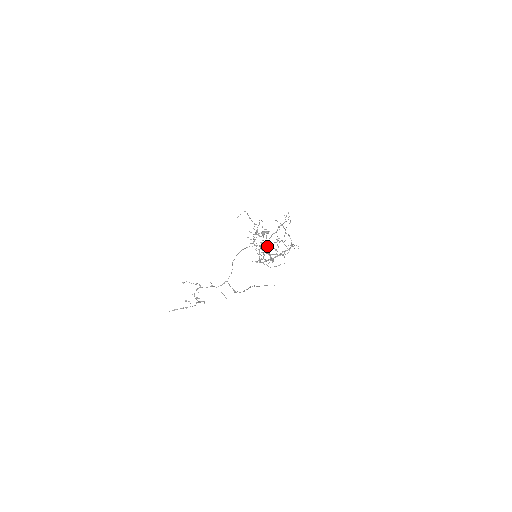
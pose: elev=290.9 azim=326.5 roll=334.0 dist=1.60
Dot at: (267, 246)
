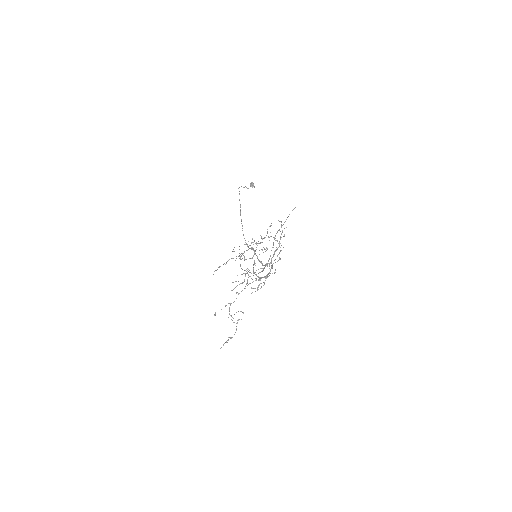
Dot at: (256, 275)
